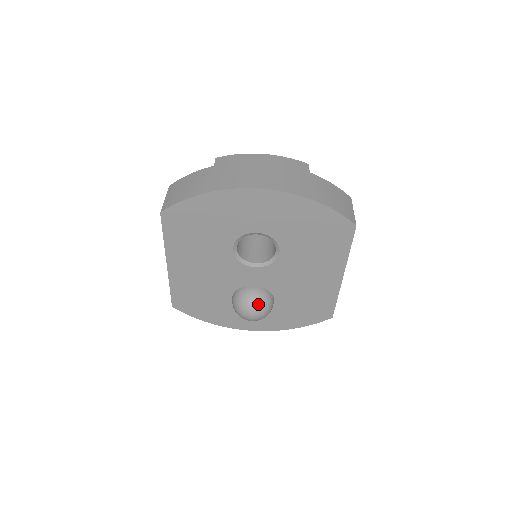
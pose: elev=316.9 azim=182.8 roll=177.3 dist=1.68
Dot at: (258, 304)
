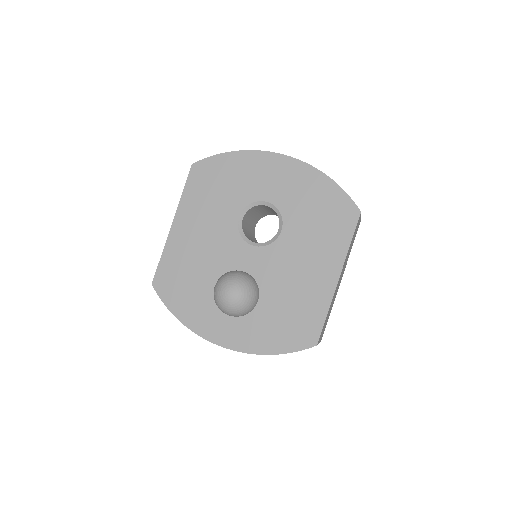
Dot at: (242, 281)
